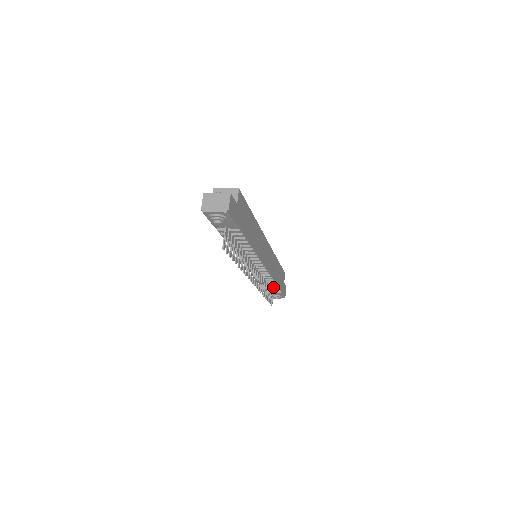
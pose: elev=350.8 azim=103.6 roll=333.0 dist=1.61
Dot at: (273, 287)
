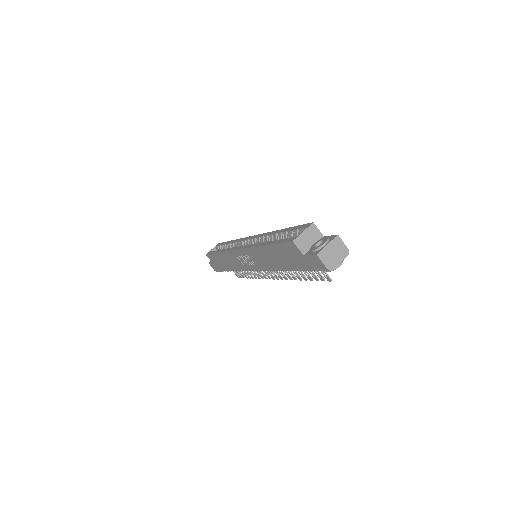
Dot at: occluded
